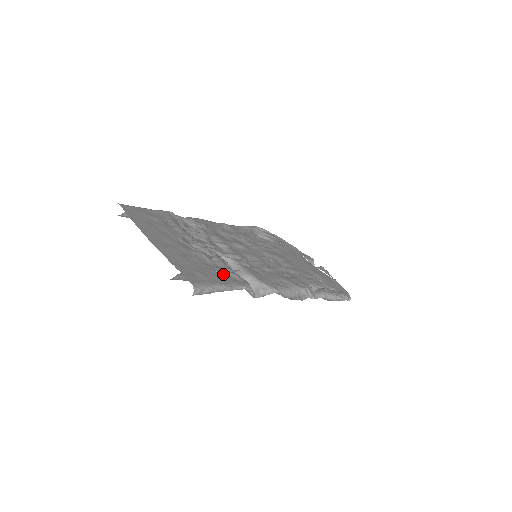
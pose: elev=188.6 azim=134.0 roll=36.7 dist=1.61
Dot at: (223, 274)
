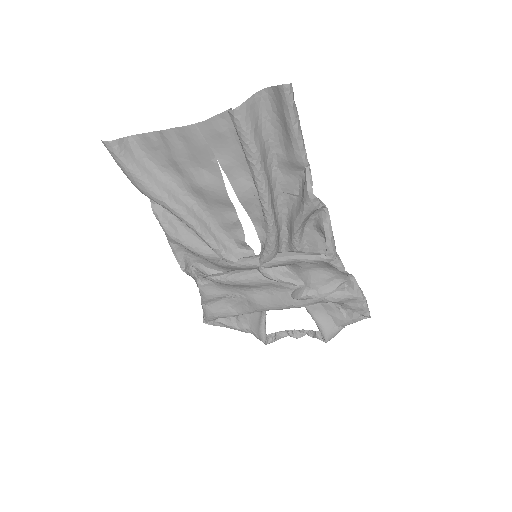
Dot at: (280, 152)
